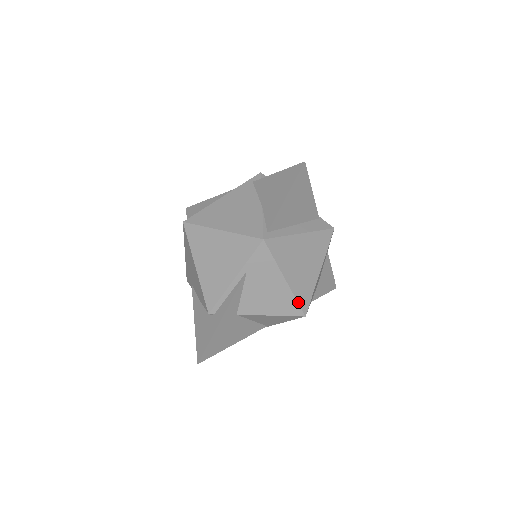
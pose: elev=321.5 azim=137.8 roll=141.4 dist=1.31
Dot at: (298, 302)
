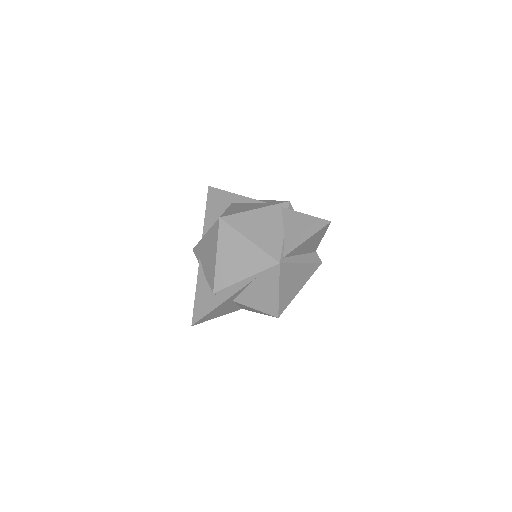
Dot at: (279, 308)
